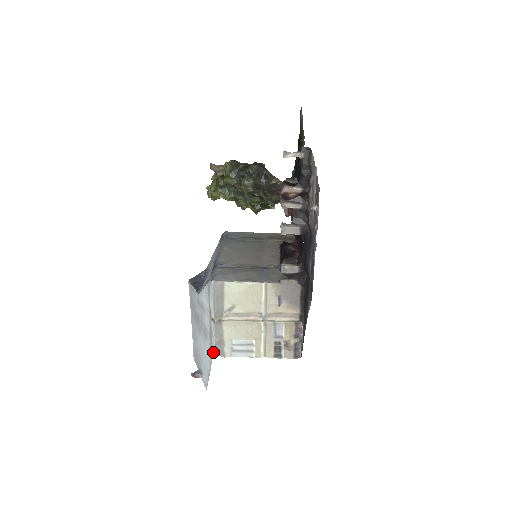
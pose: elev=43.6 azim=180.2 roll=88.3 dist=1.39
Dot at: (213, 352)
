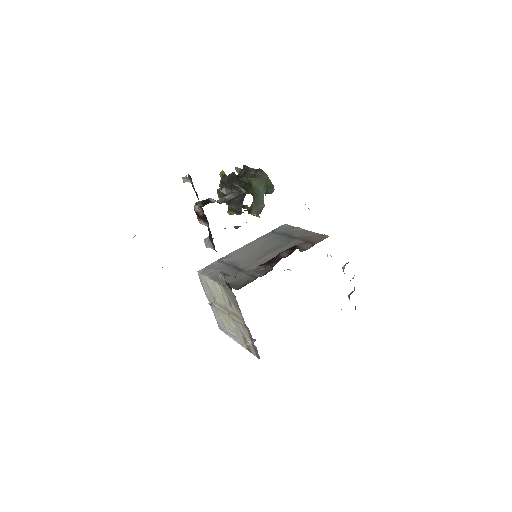
Dot at: occluded
